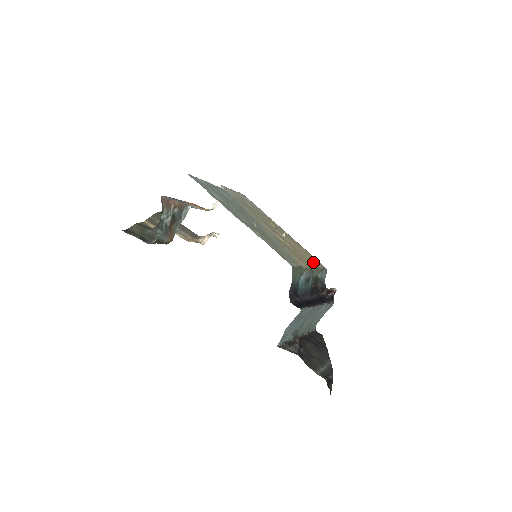
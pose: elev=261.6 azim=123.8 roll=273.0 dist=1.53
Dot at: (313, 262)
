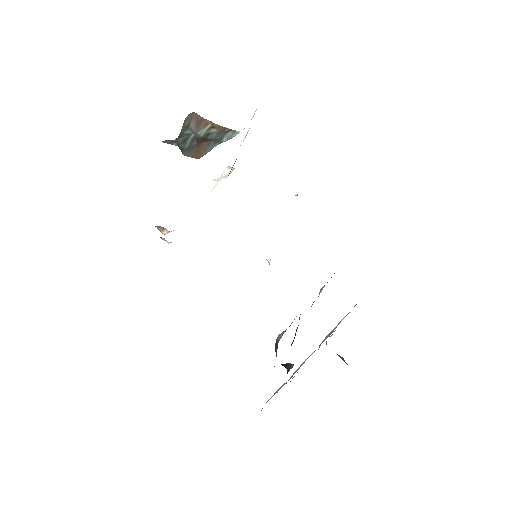
Dot at: occluded
